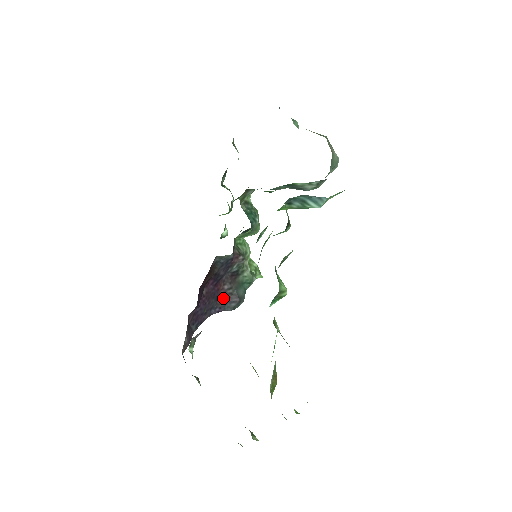
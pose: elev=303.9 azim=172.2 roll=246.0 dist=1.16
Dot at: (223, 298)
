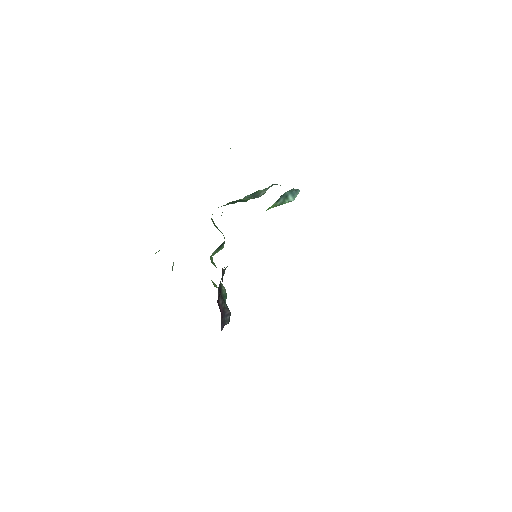
Dot at: (222, 313)
